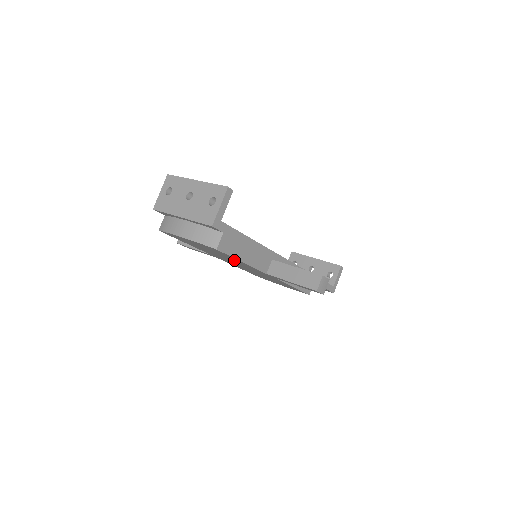
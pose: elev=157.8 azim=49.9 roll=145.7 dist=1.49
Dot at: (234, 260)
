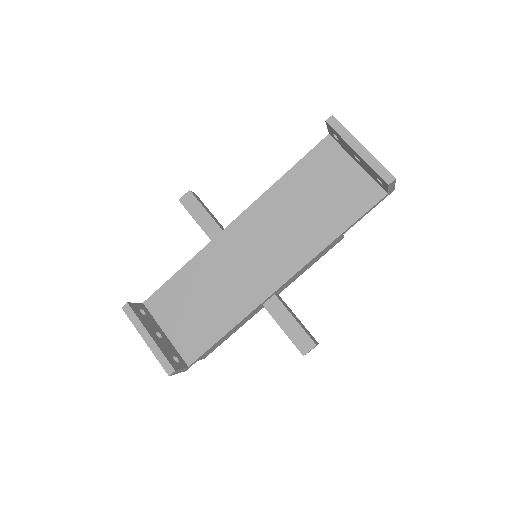
Dot at: occluded
